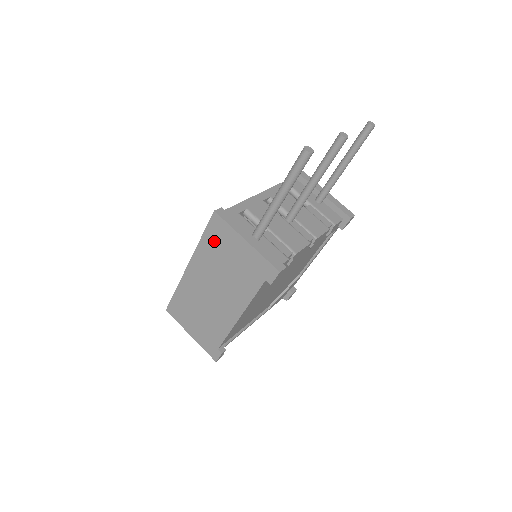
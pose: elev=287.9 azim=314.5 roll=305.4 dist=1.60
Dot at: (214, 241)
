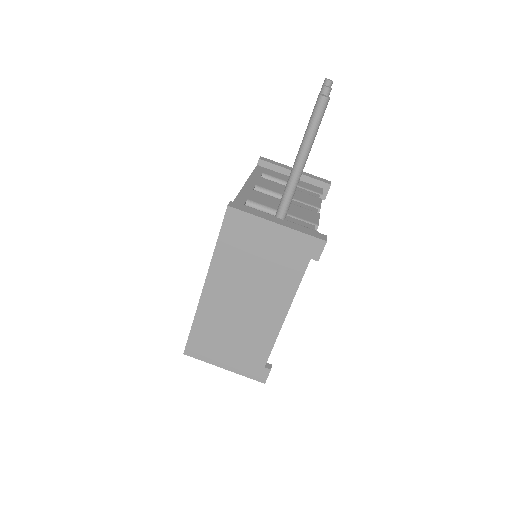
Dot at: (234, 241)
